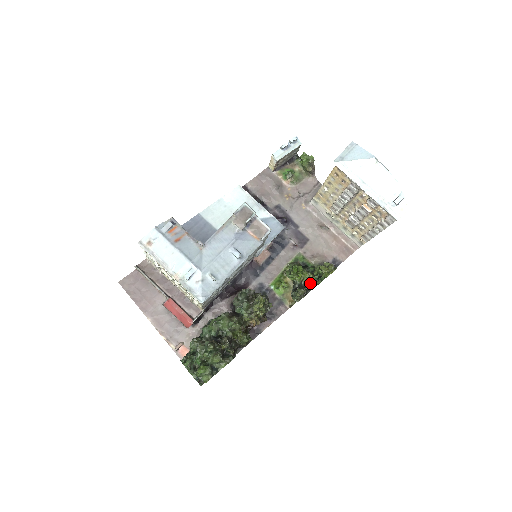
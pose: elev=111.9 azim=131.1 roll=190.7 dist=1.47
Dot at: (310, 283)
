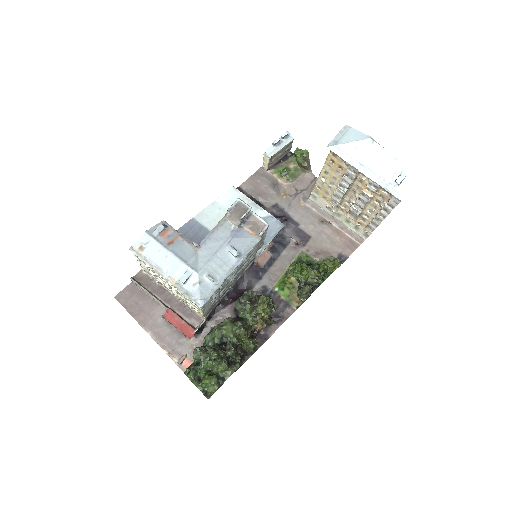
Dot at: (316, 280)
